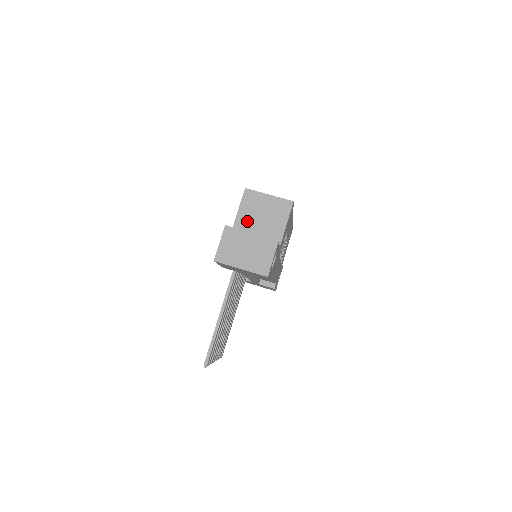
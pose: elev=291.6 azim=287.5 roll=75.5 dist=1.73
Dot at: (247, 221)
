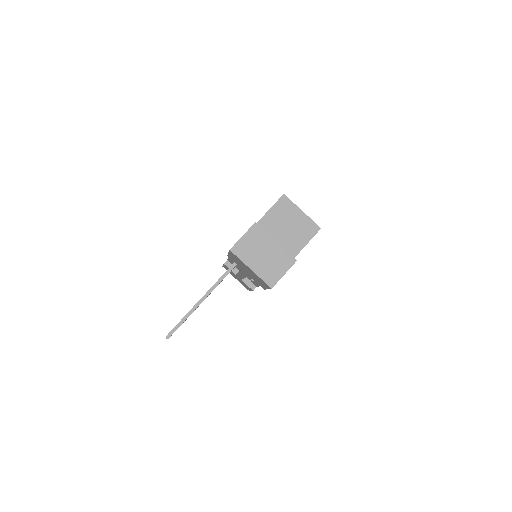
Dot at: (271, 225)
